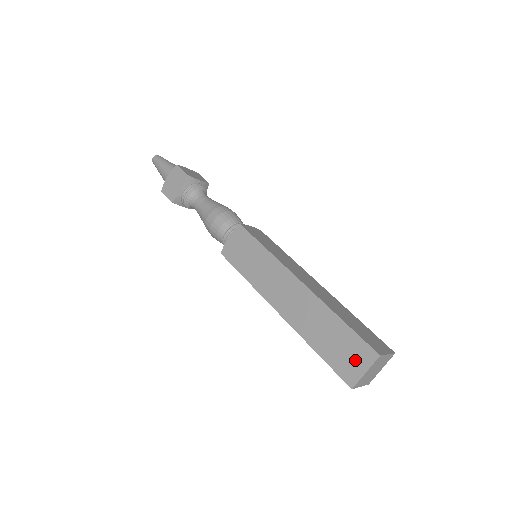
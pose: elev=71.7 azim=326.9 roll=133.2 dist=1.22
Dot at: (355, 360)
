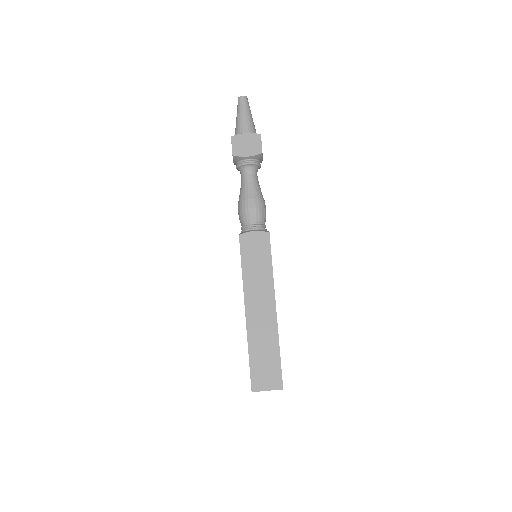
Dot at: (268, 380)
